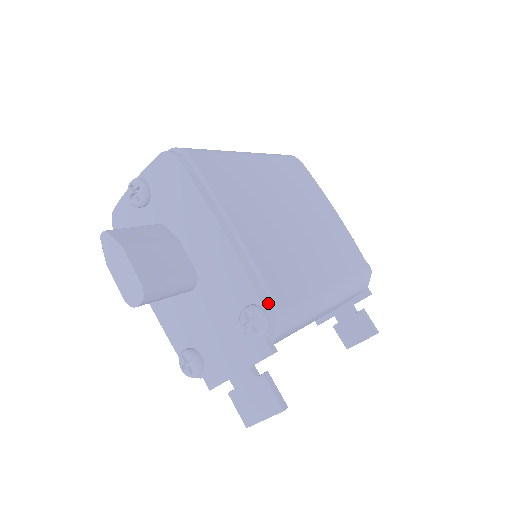
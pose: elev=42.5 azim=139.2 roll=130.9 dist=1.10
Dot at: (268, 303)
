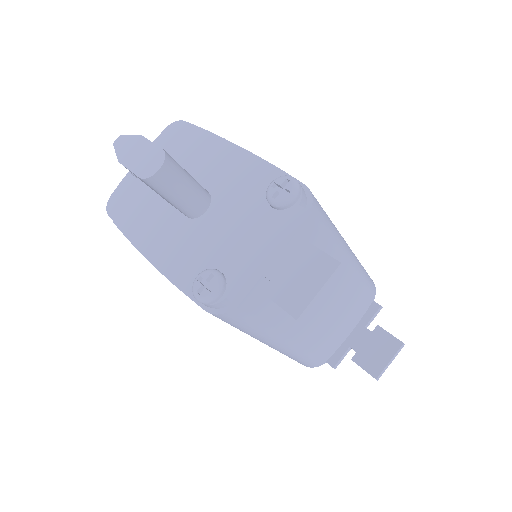
Dot at: occluded
